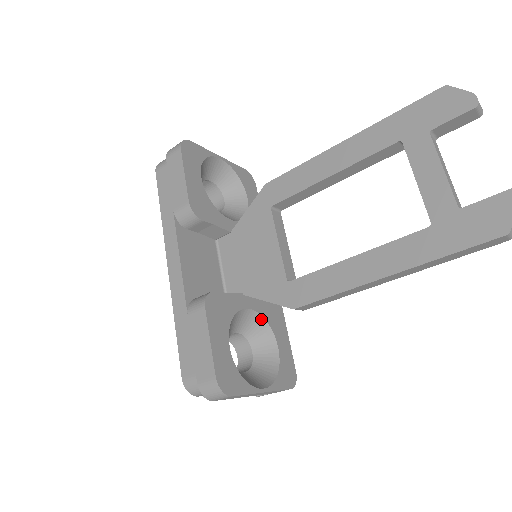
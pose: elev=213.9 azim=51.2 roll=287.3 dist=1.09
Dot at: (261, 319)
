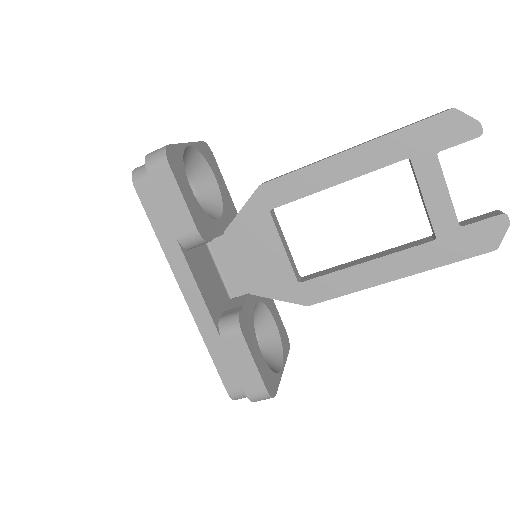
Dot at: (261, 305)
